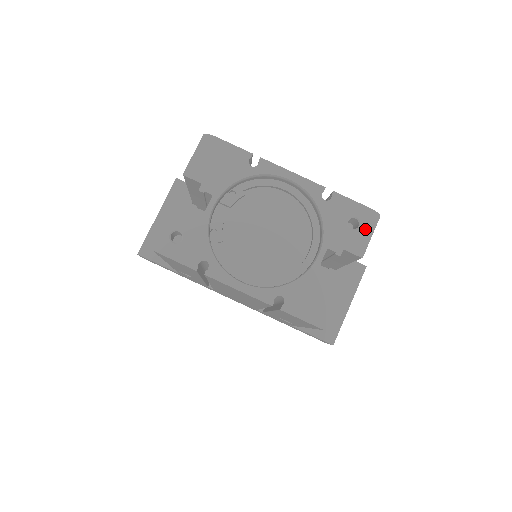
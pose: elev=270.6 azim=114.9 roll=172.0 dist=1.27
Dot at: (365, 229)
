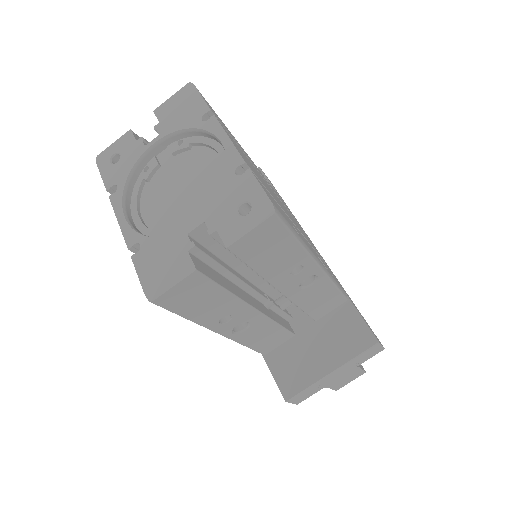
Dot at: (250, 220)
